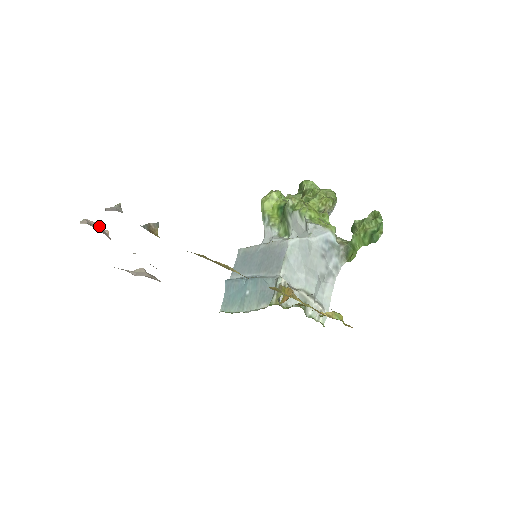
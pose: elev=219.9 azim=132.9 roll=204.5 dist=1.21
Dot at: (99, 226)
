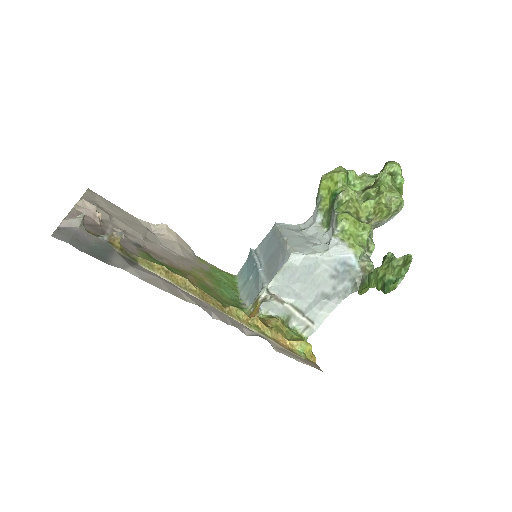
Dot at: (92, 209)
